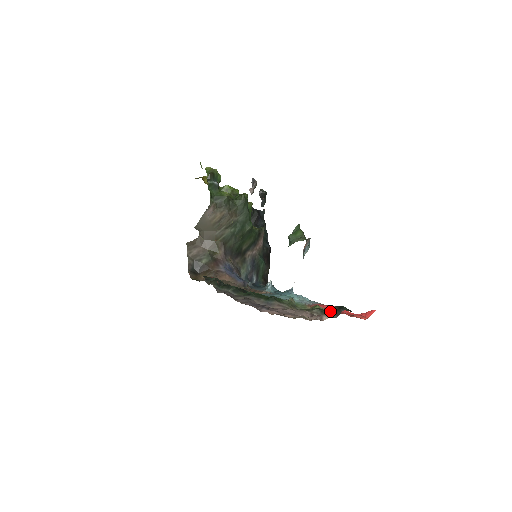
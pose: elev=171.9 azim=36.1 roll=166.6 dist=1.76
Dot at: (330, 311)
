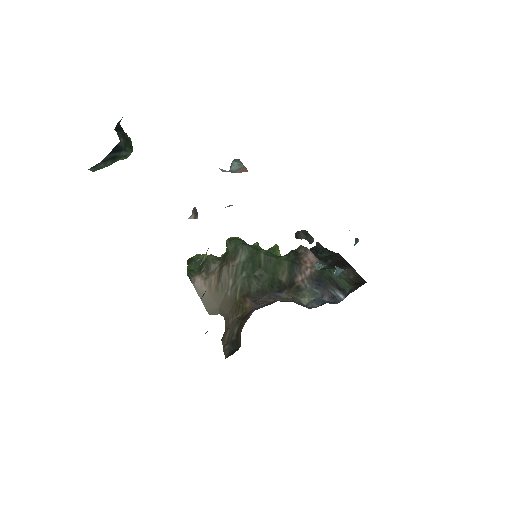
Dot at: occluded
